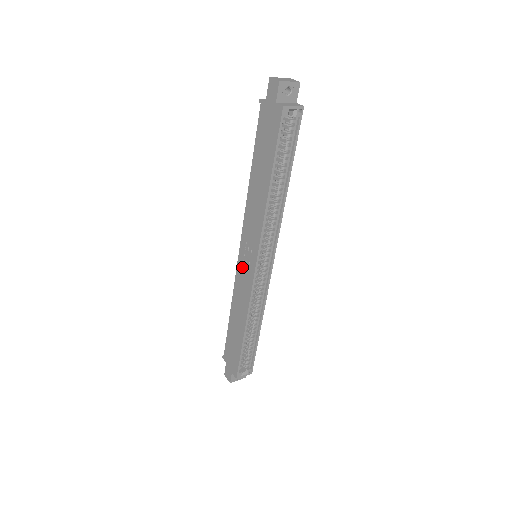
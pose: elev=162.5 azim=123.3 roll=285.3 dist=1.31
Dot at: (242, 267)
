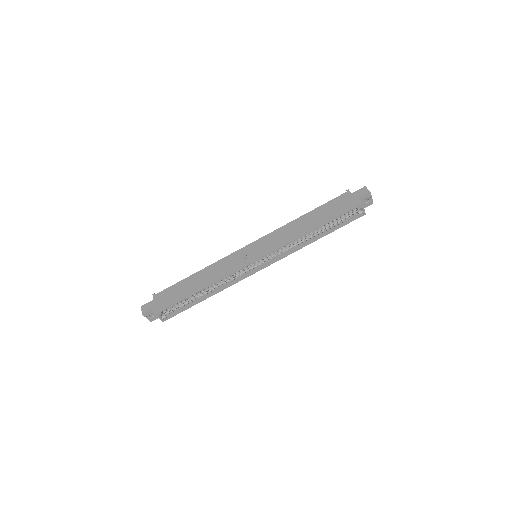
Dot at: (243, 253)
